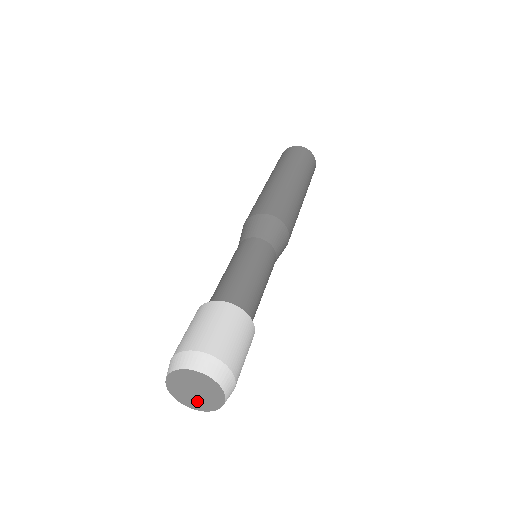
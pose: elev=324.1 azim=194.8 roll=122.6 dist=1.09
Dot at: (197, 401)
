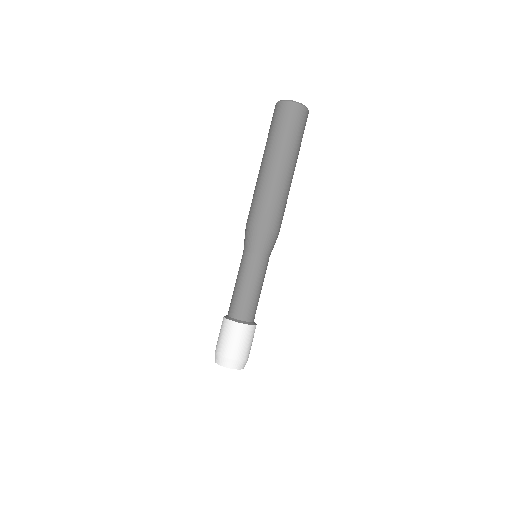
Dot at: occluded
